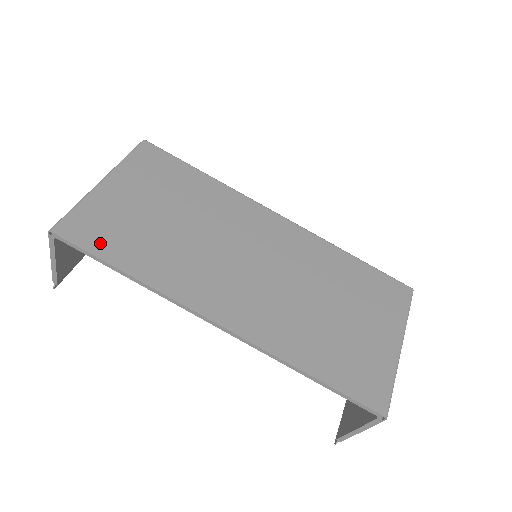
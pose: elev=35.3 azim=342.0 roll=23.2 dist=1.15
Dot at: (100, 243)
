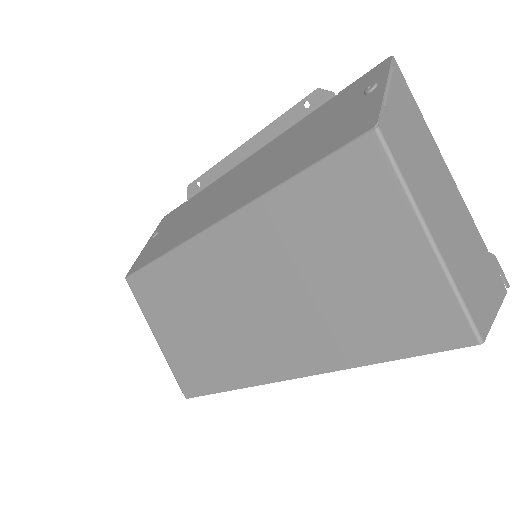
Dot at: (201, 384)
